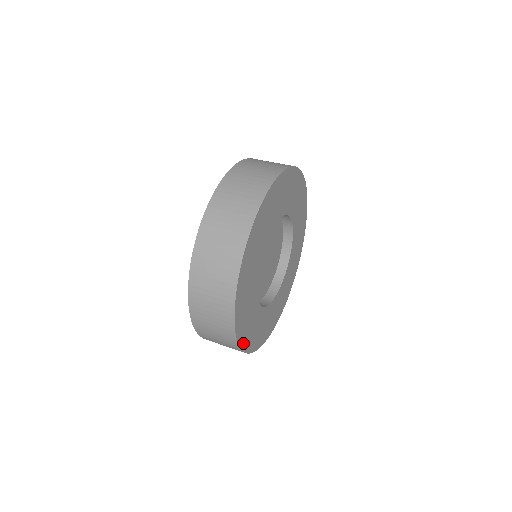
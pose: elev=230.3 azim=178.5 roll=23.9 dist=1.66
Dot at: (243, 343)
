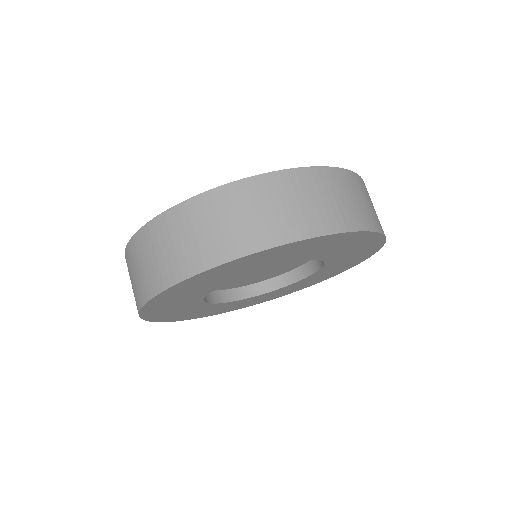
Dot at: (202, 316)
